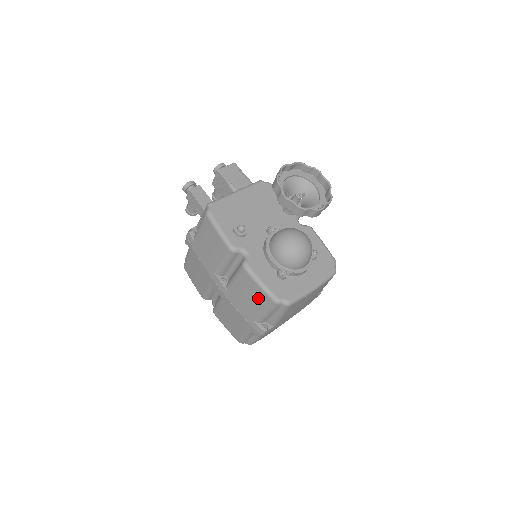
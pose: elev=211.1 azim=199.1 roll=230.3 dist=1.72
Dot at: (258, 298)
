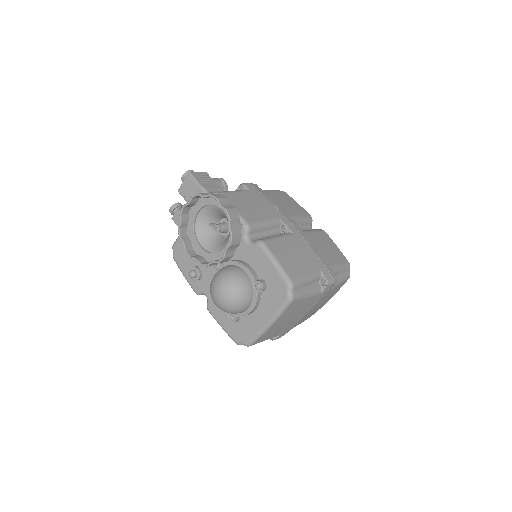
Dot at: occluded
